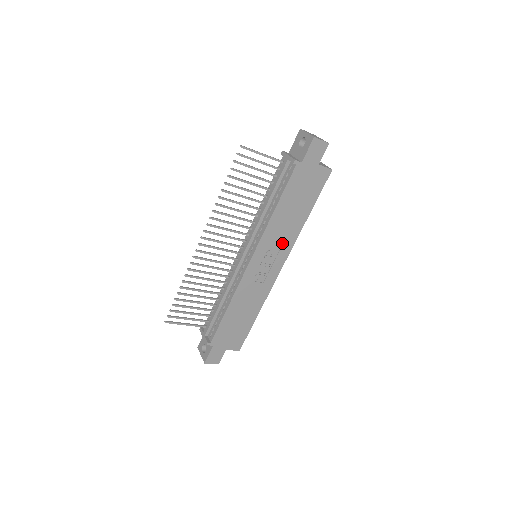
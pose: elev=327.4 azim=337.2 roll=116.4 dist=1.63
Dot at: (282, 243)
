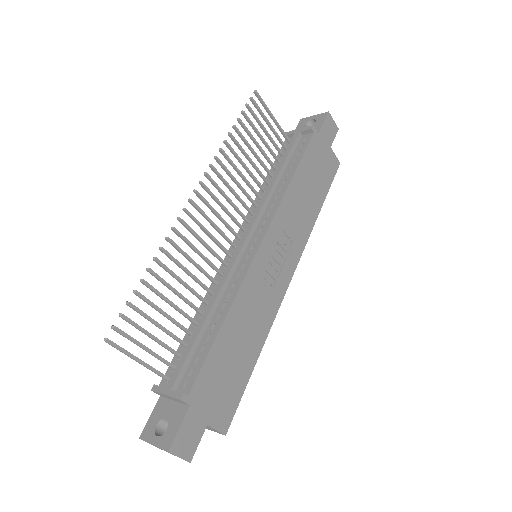
Dot at: (295, 235)
